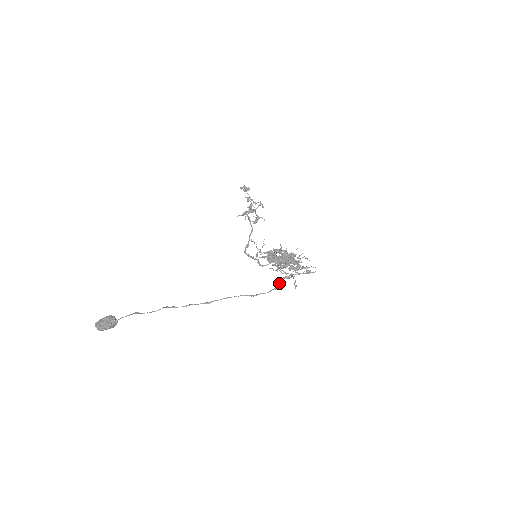
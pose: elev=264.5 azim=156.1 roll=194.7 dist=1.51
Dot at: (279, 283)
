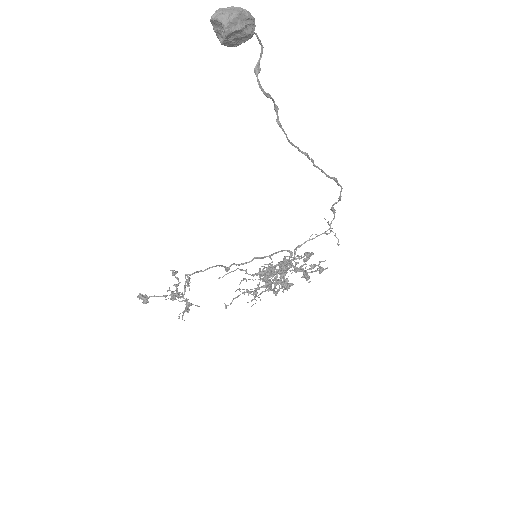
Dot at: (336, 202)
